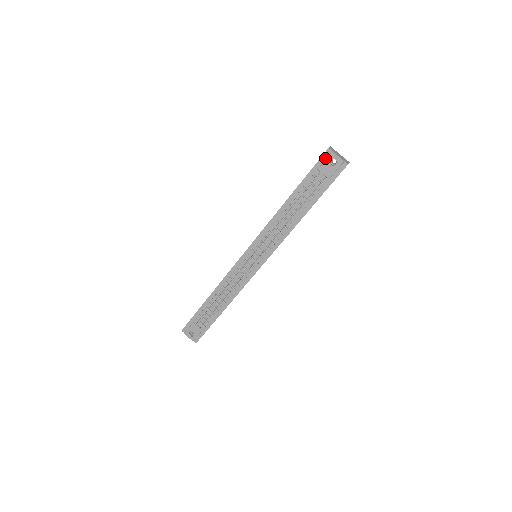
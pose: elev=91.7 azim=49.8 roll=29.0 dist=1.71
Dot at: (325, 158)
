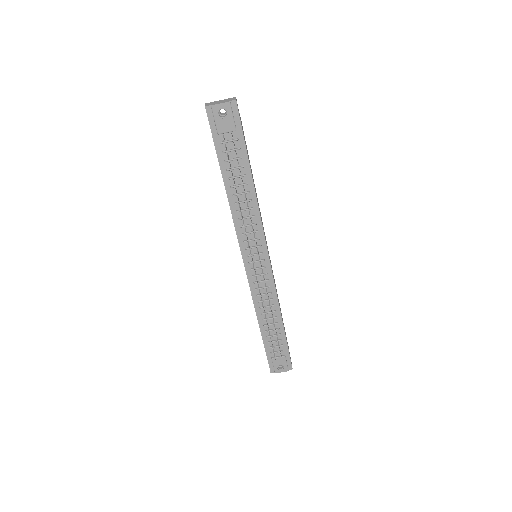
Dot at: (212, 118)
